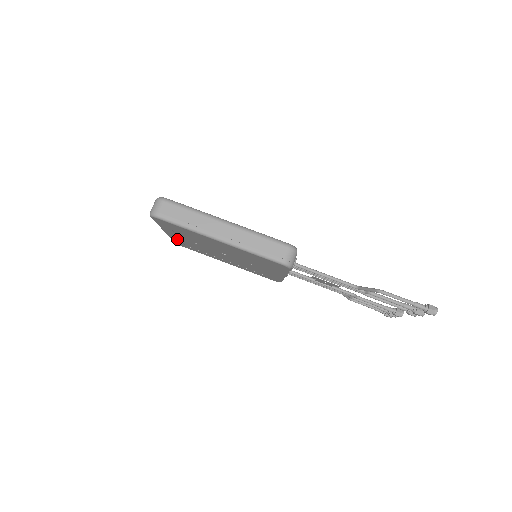
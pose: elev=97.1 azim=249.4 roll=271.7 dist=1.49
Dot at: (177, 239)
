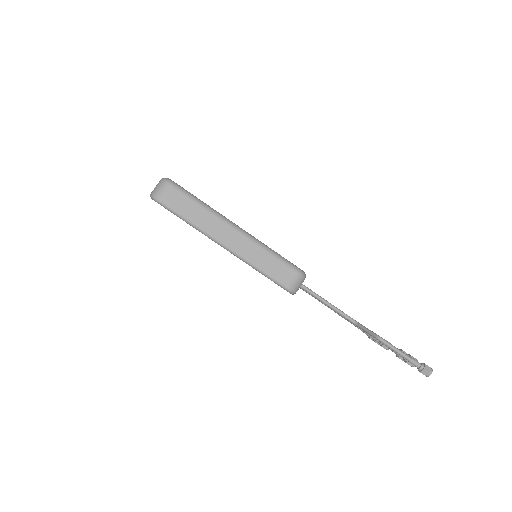
Dot at: occluded
